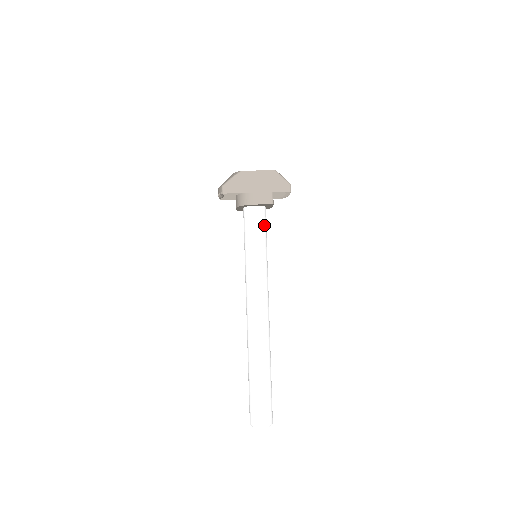
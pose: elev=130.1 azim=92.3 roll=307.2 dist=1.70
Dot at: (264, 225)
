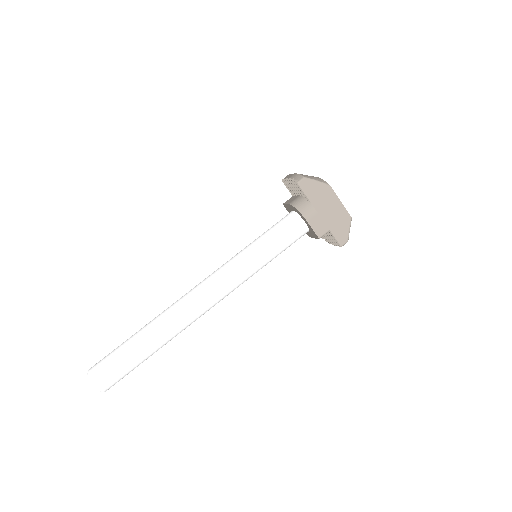
Dot at: (292, 243)
